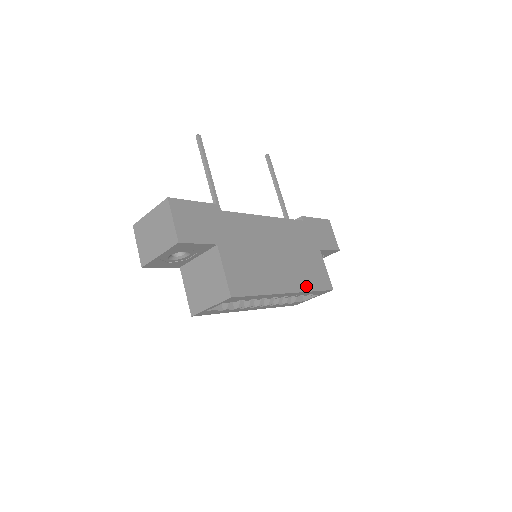
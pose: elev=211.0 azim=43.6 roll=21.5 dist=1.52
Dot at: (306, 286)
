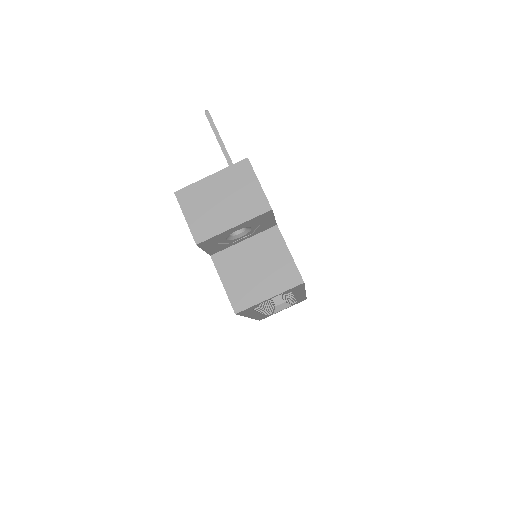
Dot at: occluded
